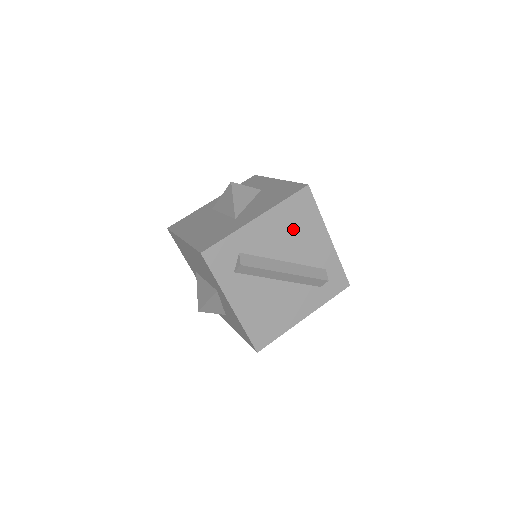
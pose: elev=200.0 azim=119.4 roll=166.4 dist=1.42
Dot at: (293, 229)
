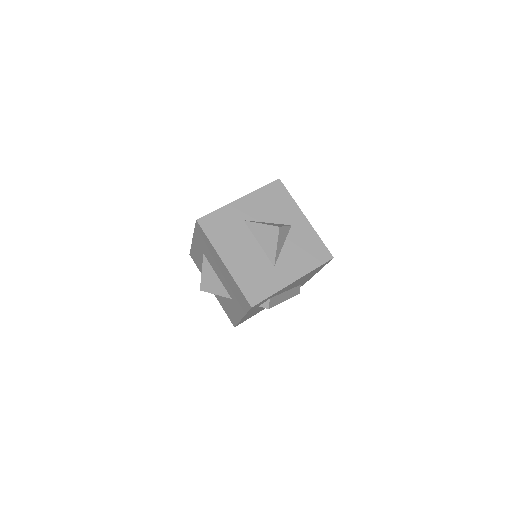
Dot at: (305, 277)
